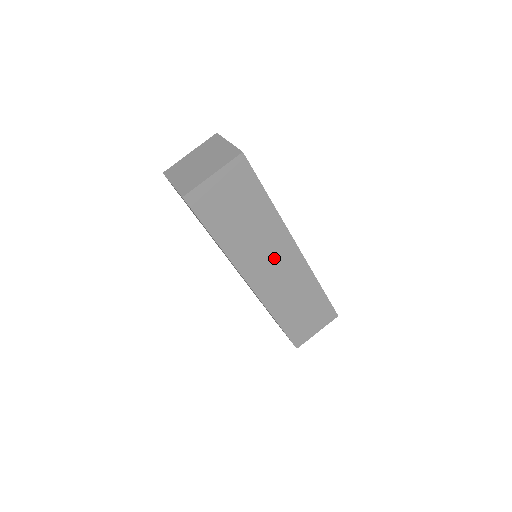
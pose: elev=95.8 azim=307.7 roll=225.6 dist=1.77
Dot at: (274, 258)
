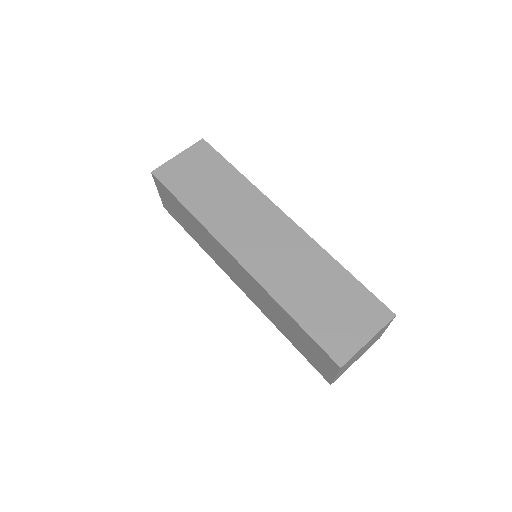
Dot at: (258, 226)
